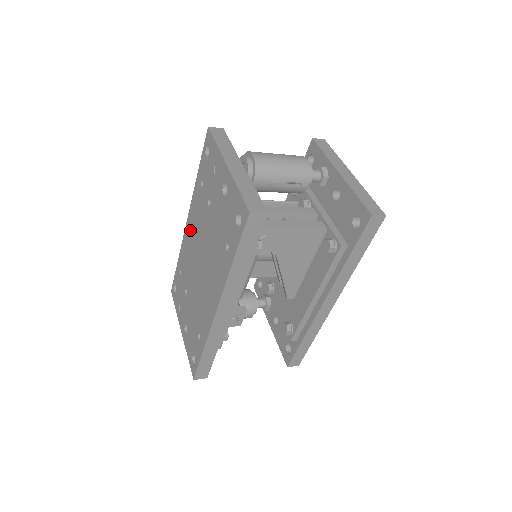
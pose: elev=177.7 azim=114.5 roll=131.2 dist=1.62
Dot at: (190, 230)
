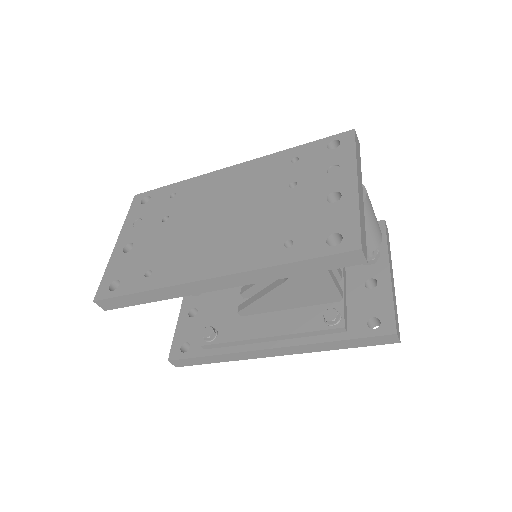
Dot at: (232, 177)
